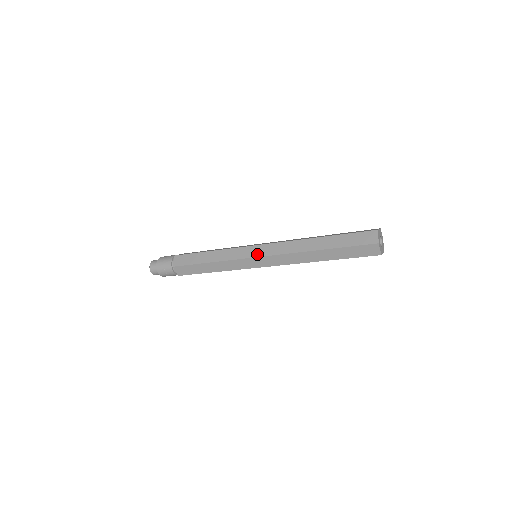
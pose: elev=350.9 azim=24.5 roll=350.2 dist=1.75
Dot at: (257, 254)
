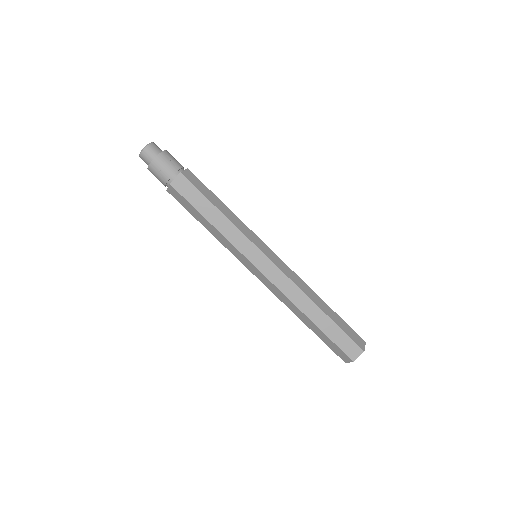
Dot at: (269, 256)
